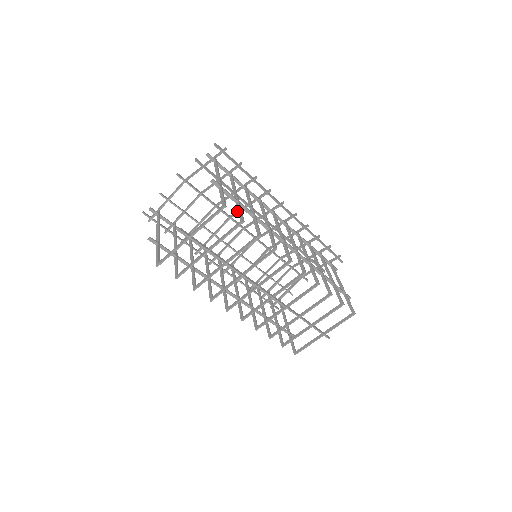
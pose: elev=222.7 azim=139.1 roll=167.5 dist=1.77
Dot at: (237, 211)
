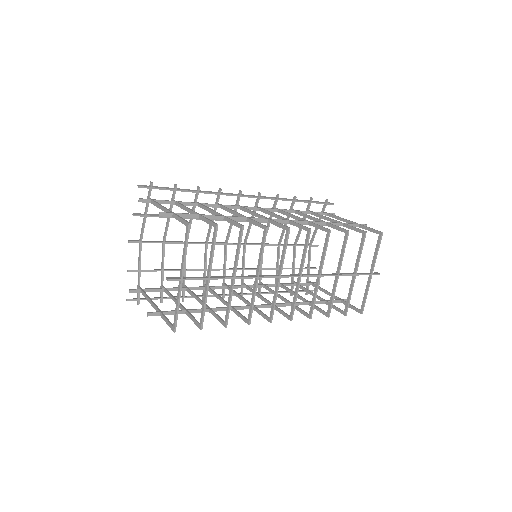
Dot at: (208, 232)
